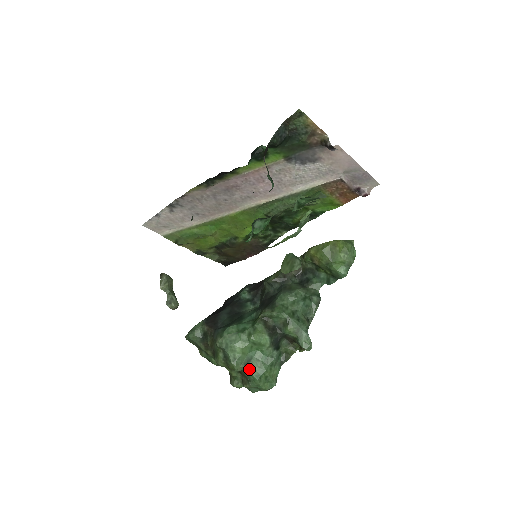
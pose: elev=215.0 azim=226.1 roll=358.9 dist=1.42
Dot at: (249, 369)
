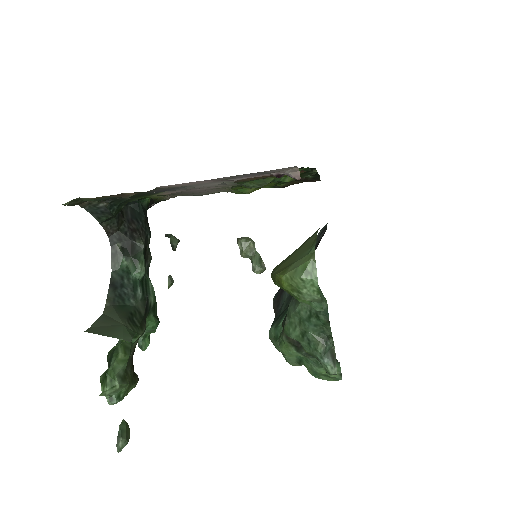
Dot at: (306, 366)
